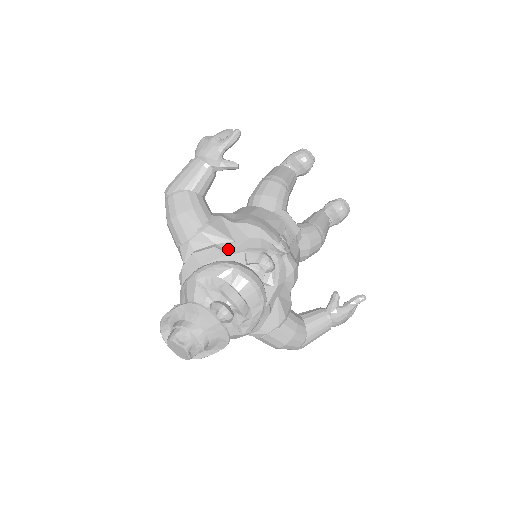
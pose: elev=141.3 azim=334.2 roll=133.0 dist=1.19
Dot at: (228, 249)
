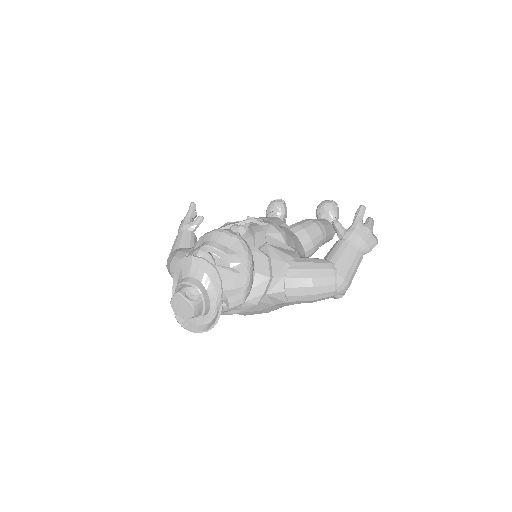
Dot at: occluded
